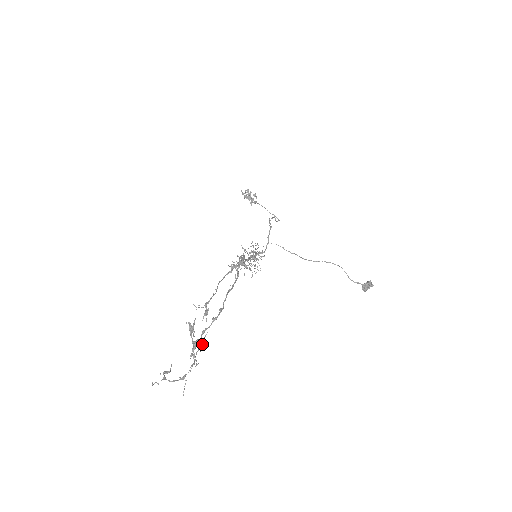
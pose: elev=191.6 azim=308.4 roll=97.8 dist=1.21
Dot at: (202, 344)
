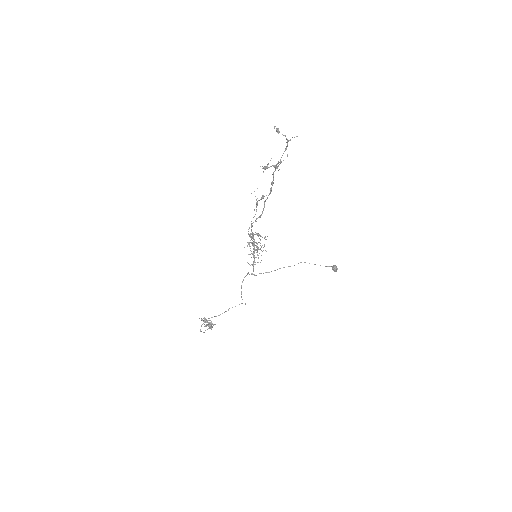
Dot at: occluded
